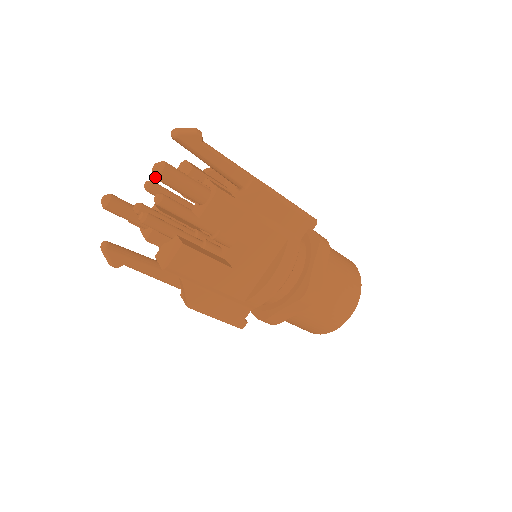
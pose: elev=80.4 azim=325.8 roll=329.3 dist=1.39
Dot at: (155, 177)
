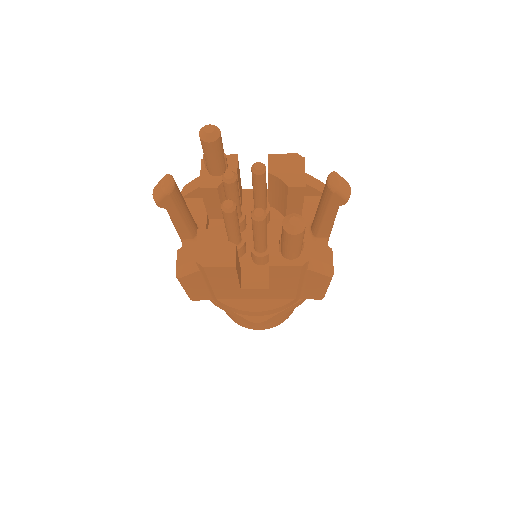
Dot at: (284, 228)
